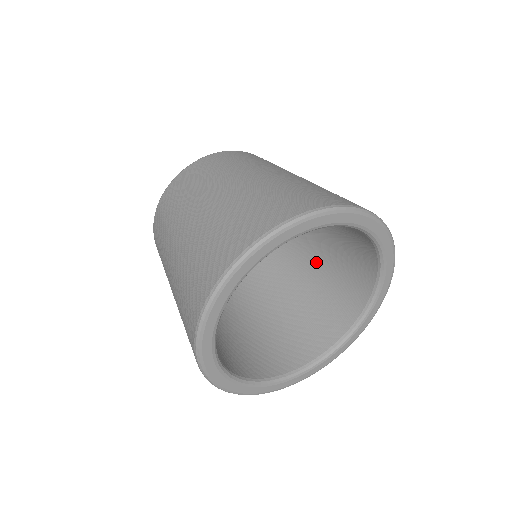
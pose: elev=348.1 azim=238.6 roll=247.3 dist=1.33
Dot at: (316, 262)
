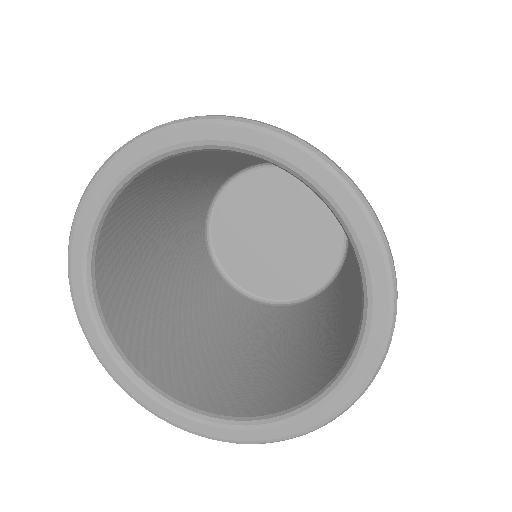
Dot at: occluded
